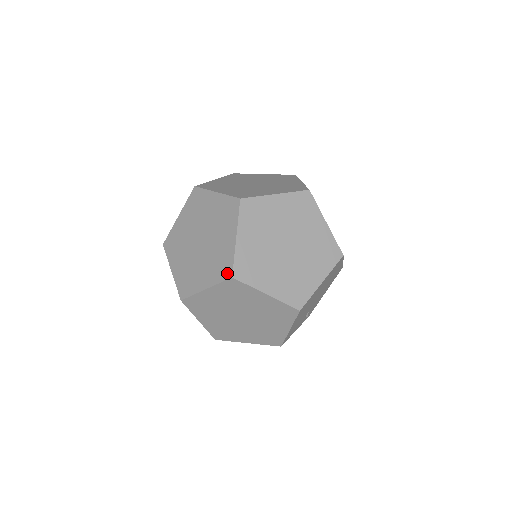
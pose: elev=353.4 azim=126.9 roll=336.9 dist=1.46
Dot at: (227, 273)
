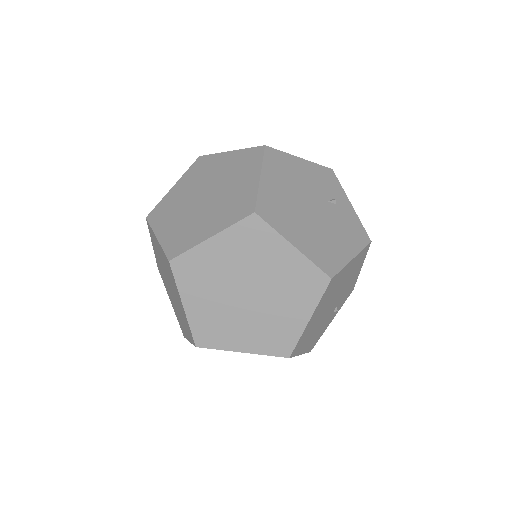
Dot at: (192, 339)
